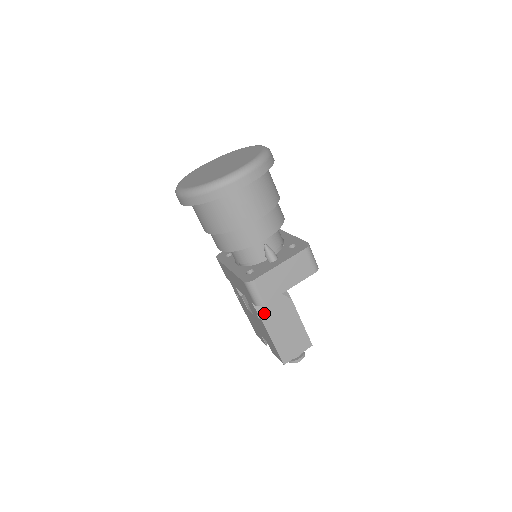
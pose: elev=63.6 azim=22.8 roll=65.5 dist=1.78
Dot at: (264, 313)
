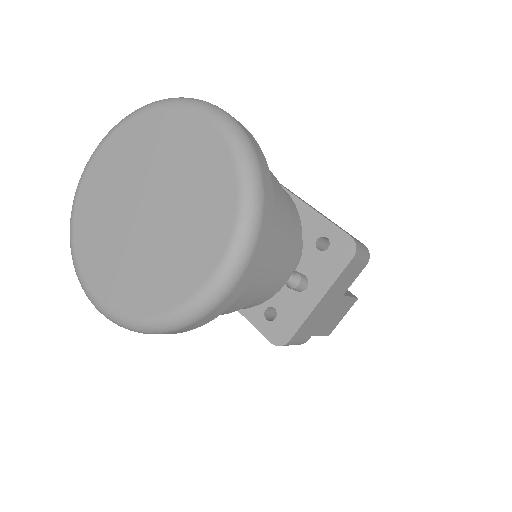
Dot at: occluded
